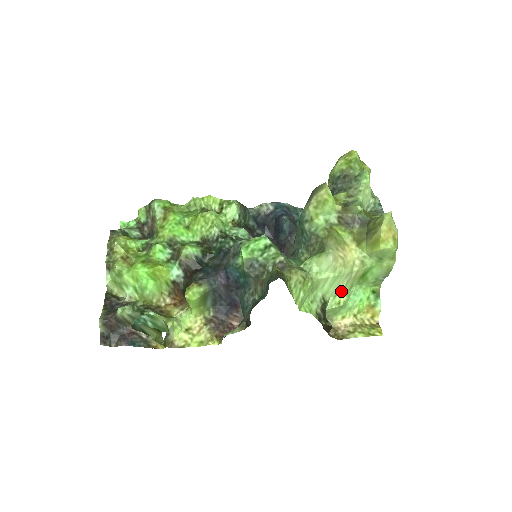
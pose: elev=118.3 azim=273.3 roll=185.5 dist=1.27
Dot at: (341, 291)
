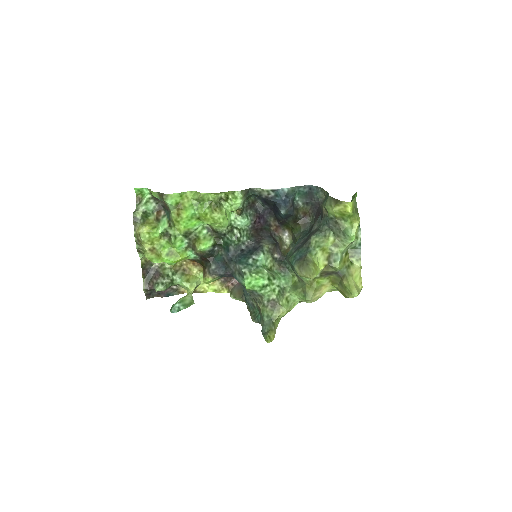
Dot at: occluded
